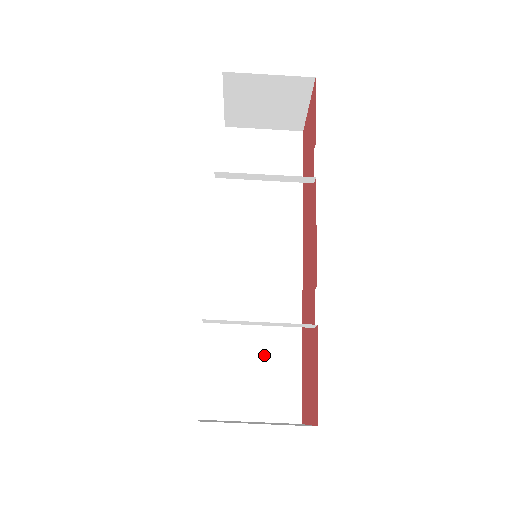
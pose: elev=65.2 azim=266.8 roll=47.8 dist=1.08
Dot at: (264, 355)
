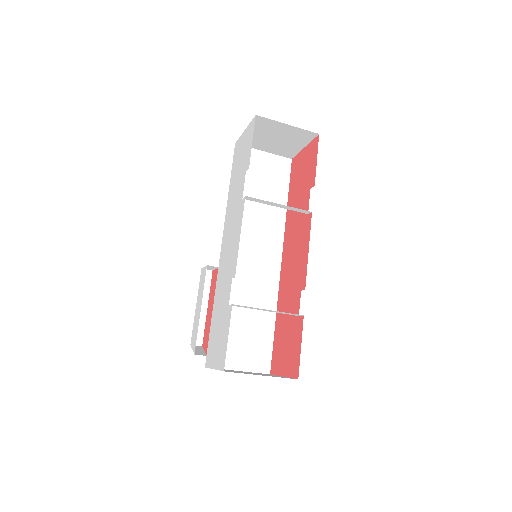
Dot at: (250, 326)
